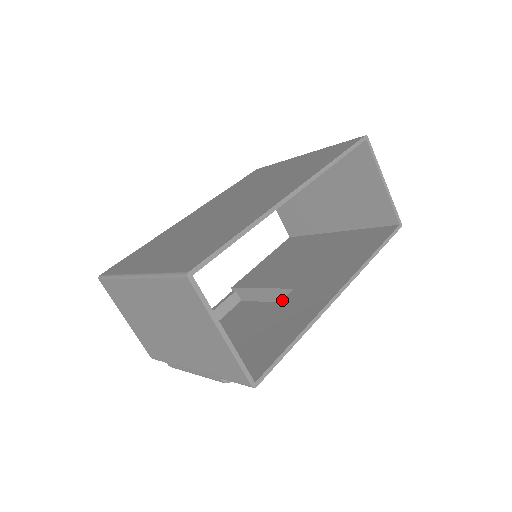
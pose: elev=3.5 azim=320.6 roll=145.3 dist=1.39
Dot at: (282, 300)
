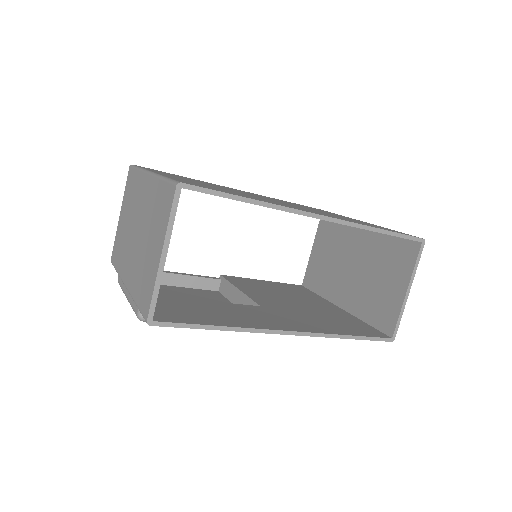
Dot at: occluded
